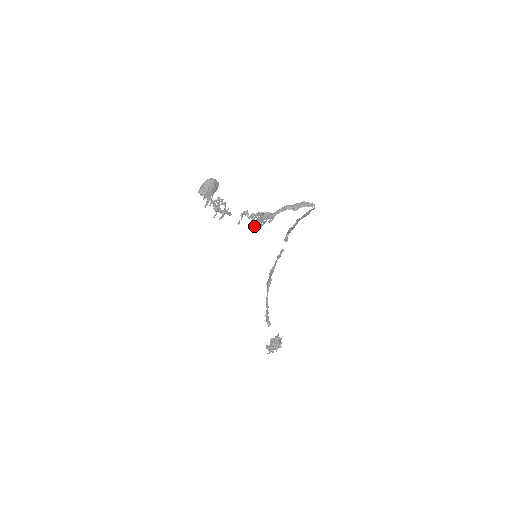
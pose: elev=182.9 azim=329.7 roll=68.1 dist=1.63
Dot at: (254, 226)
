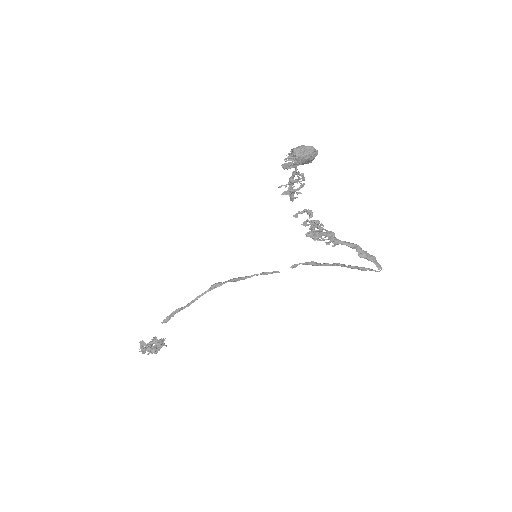
Dot at: (310, 233)
